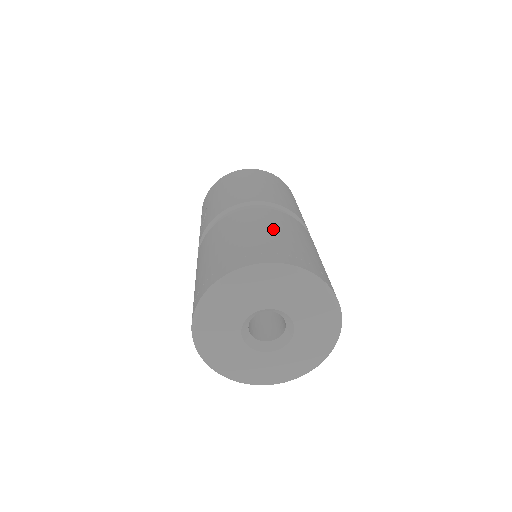
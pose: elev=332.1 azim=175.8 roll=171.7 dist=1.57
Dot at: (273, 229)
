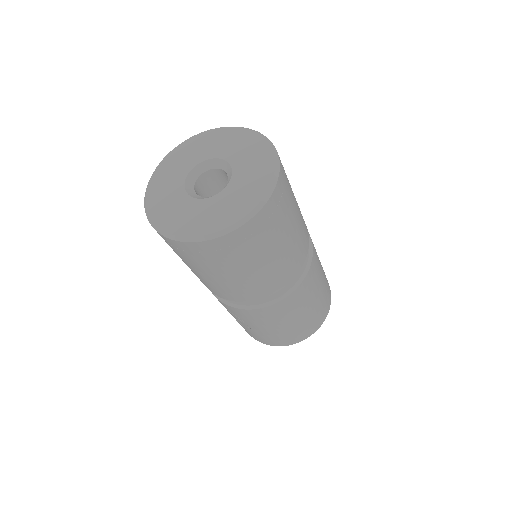
Dot at: occluded
